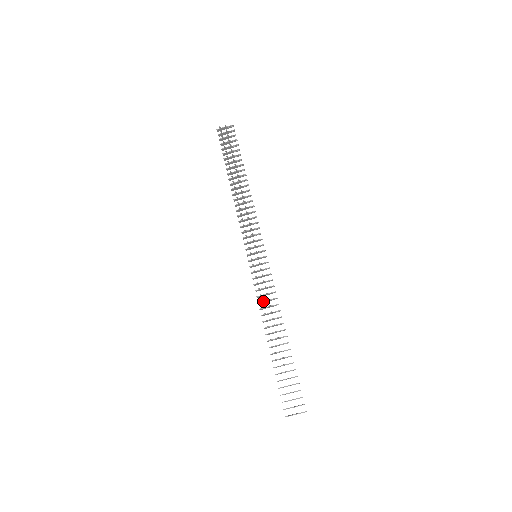
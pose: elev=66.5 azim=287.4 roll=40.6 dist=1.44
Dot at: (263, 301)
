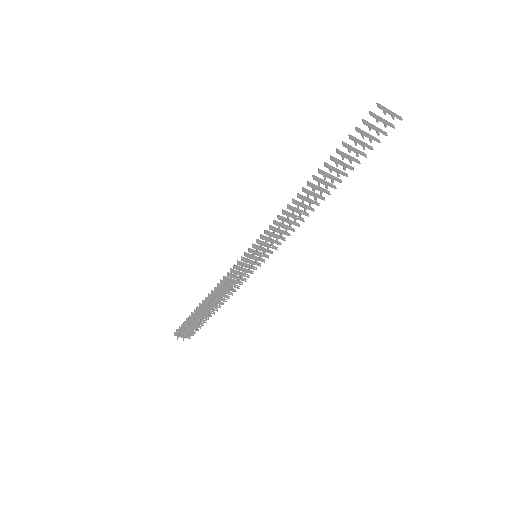
Dot at: (226, 285)
